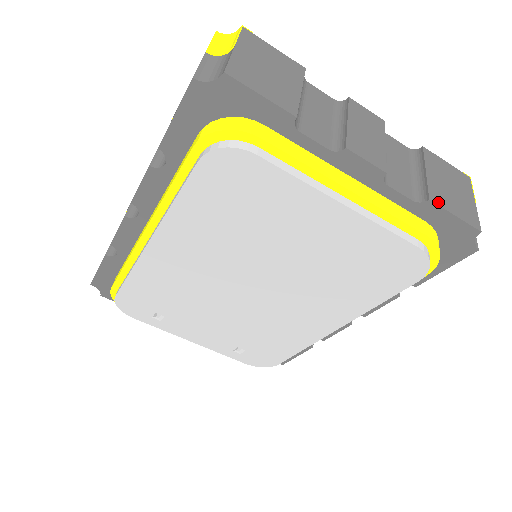
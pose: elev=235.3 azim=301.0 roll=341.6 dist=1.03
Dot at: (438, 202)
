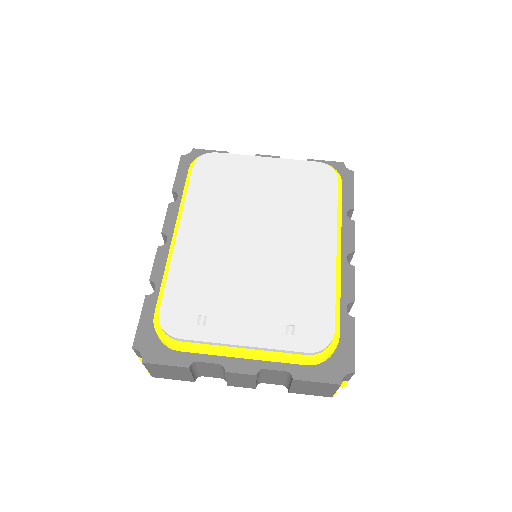
Dot at: occluded
